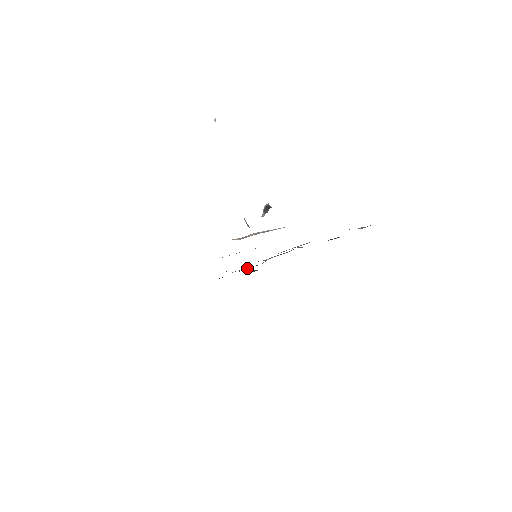
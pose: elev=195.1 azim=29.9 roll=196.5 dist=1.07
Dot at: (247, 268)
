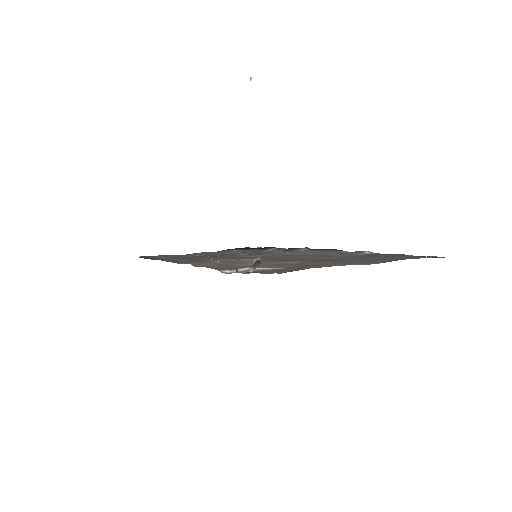
Dot at: (250, 251)
